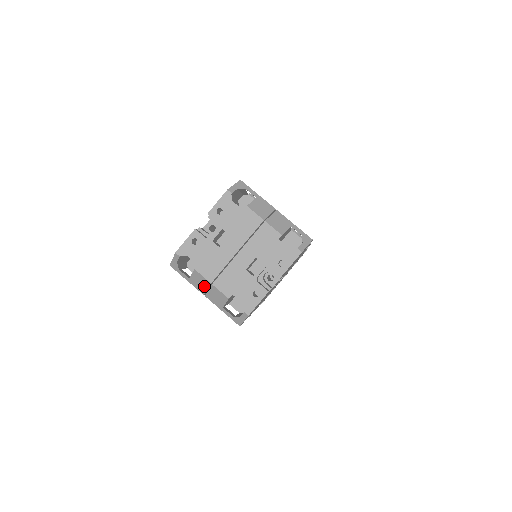
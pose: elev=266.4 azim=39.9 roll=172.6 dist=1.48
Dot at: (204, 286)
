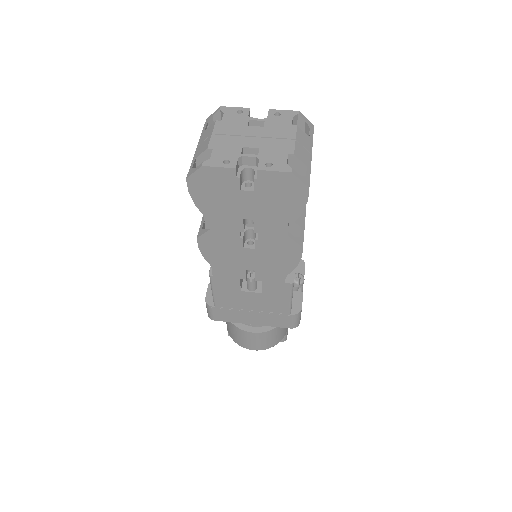
Dot at: (206, 137)
